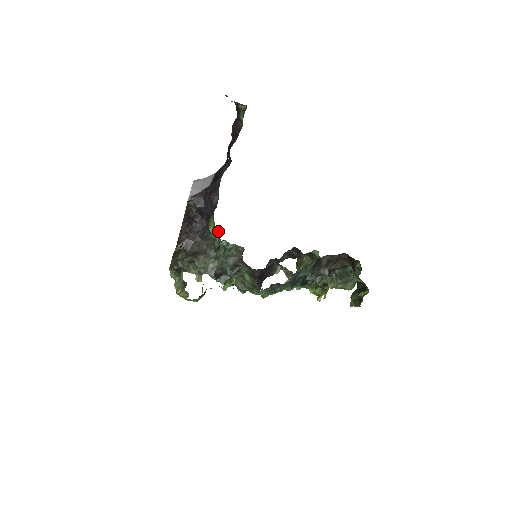
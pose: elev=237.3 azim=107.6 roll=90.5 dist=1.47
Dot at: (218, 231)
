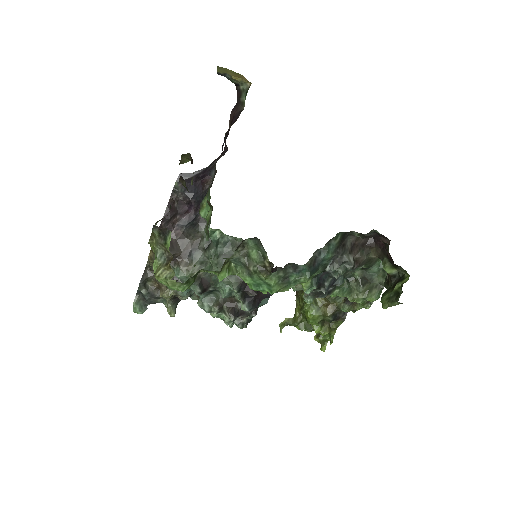
Dot at: (210, 222)
